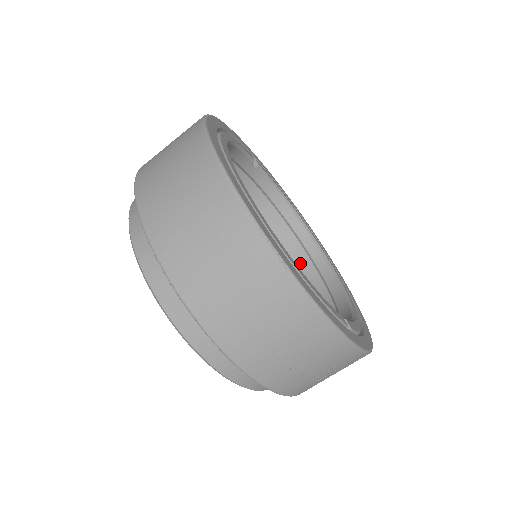
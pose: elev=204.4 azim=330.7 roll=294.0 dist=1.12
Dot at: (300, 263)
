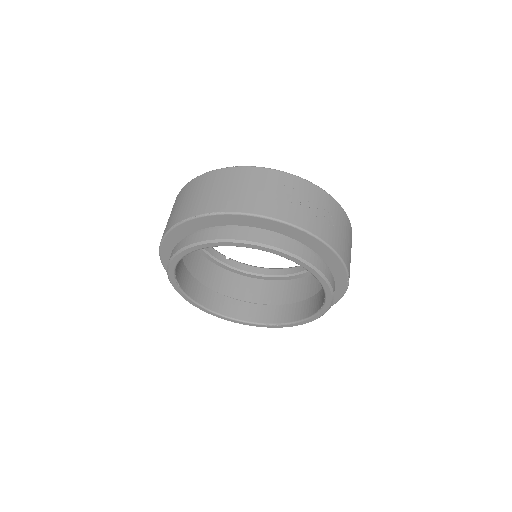
Dot at: (304, 285)
